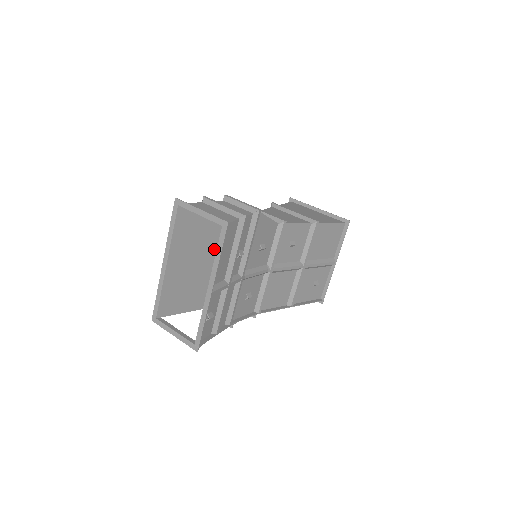
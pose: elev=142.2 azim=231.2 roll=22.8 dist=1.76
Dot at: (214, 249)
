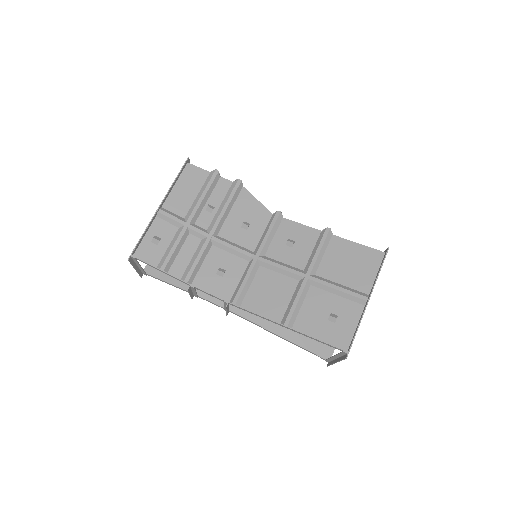
Dot at: occluded
